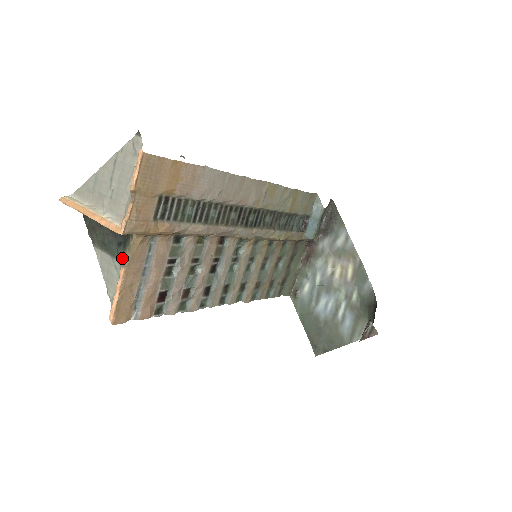
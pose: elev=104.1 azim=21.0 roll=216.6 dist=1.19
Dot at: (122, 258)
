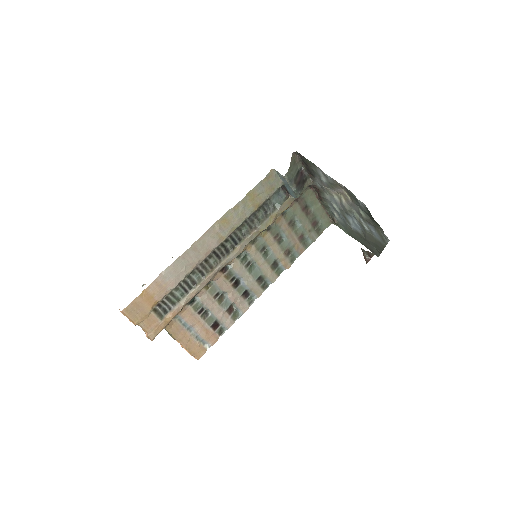
Dot at: occluded
